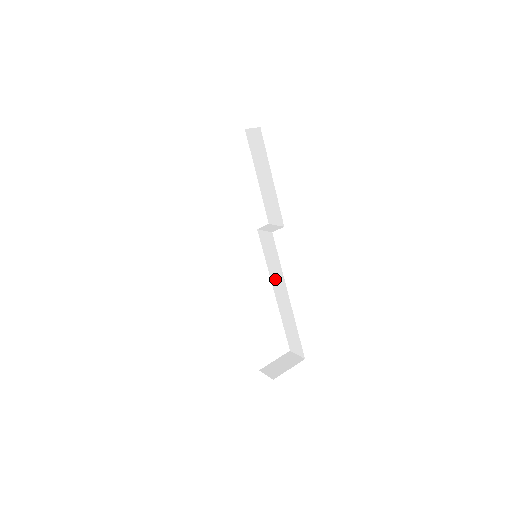
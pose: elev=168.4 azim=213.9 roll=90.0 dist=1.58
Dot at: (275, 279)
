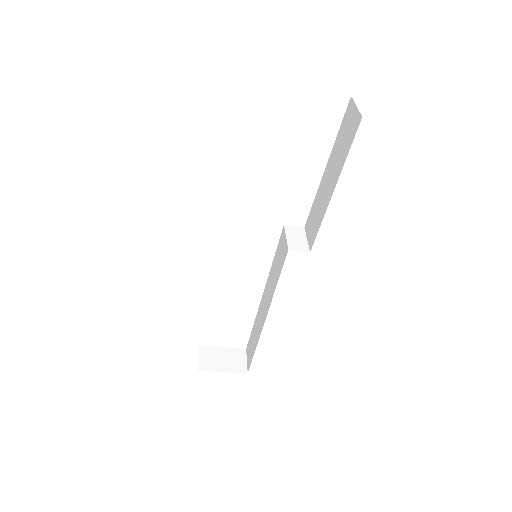
Dot at: (268, 287)
